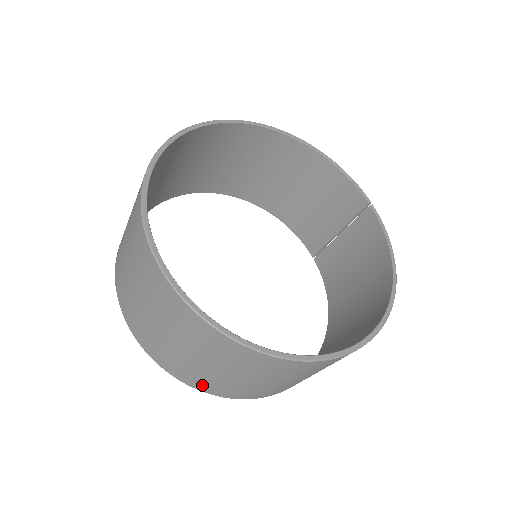
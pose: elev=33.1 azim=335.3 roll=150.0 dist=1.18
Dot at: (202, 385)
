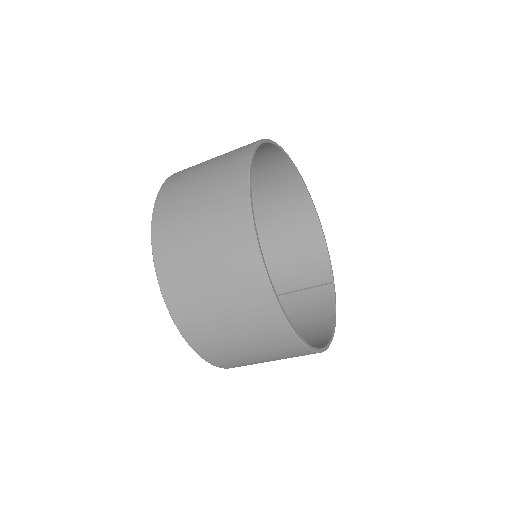
Dot at: (180, 307)
